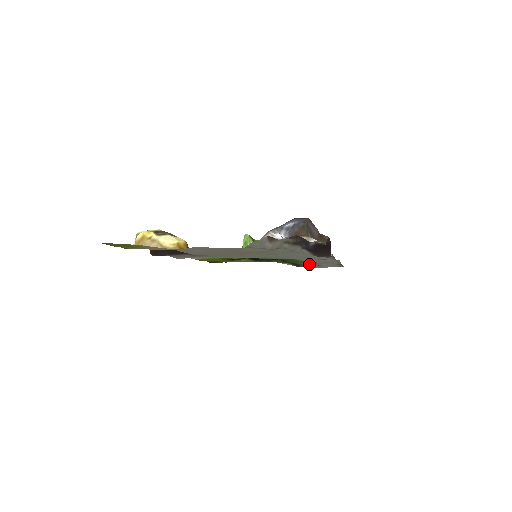
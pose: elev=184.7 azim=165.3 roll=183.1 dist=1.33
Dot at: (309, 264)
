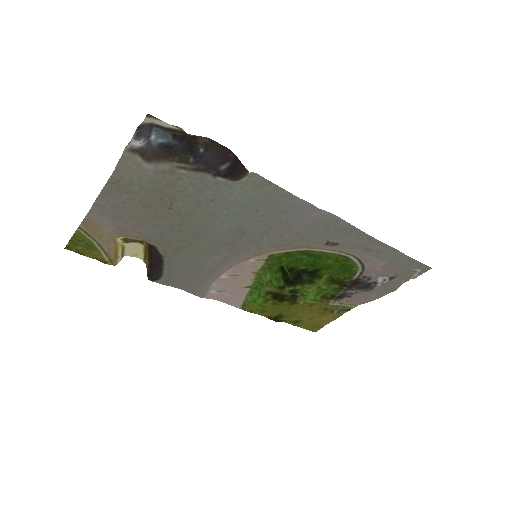
Dot at: (367, 273)
